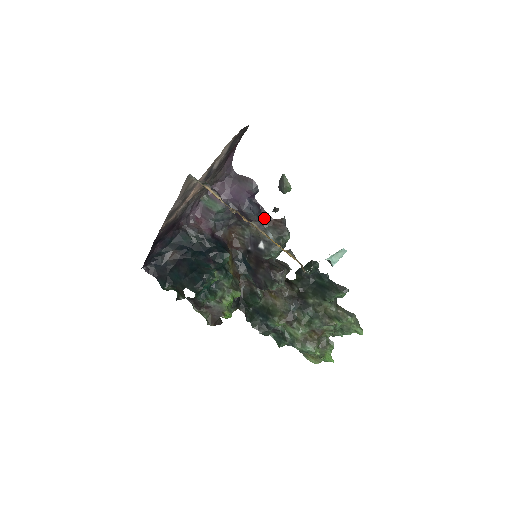
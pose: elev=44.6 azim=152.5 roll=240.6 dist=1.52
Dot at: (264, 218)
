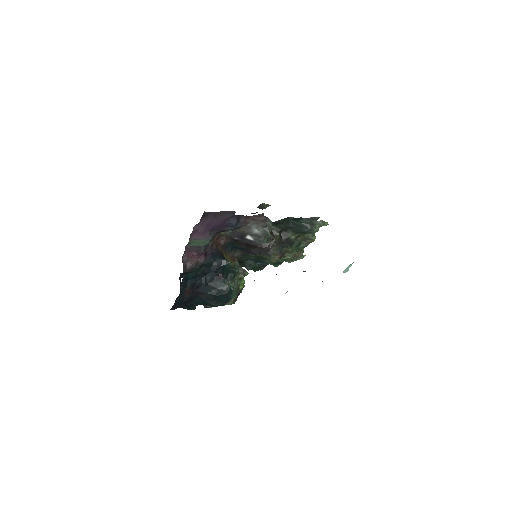
Dot at: (244, 220)
